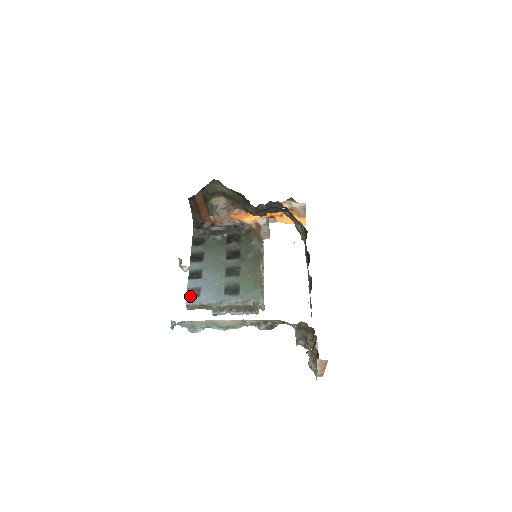
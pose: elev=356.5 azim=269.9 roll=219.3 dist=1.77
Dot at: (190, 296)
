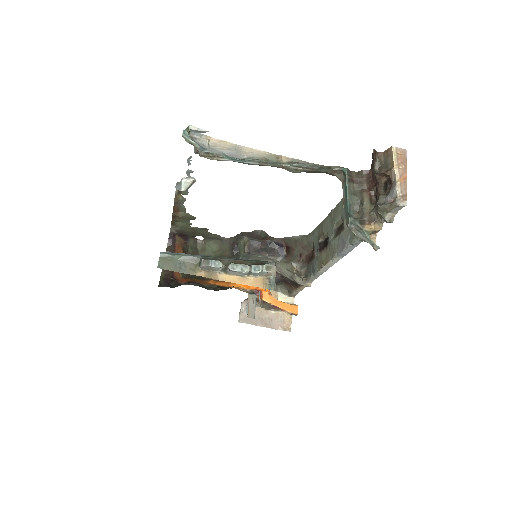
Dot at: occluded
